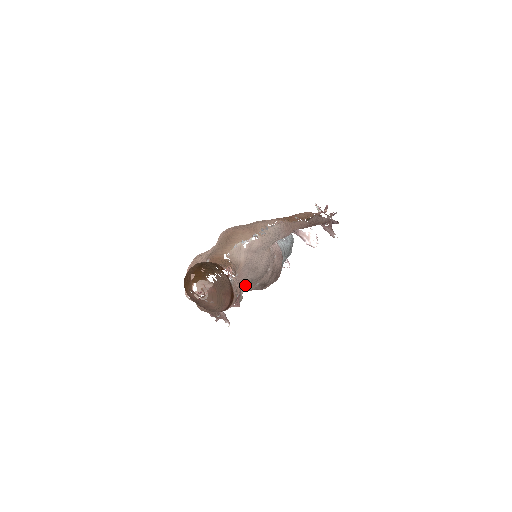
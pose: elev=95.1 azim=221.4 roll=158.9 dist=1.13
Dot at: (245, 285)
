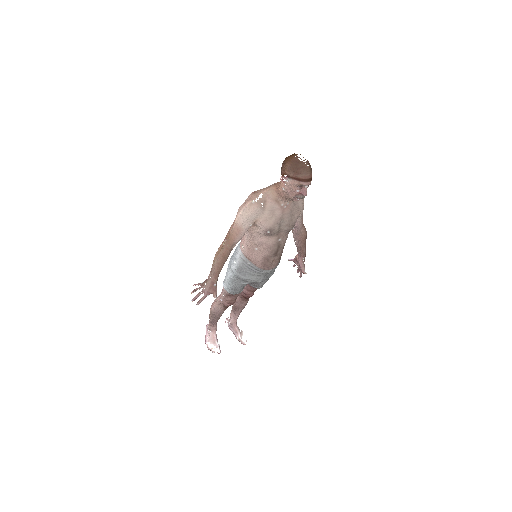
Dot at: (279, 226)
